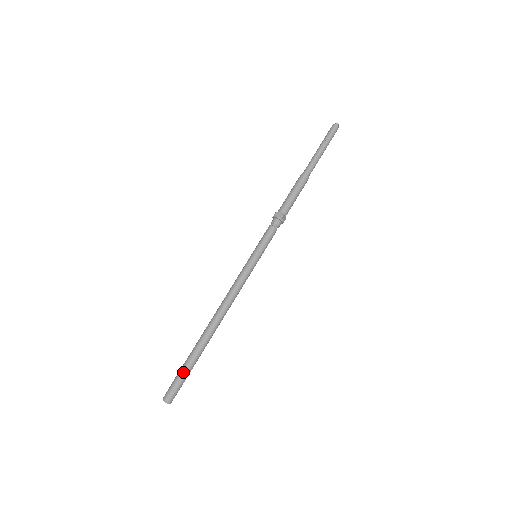
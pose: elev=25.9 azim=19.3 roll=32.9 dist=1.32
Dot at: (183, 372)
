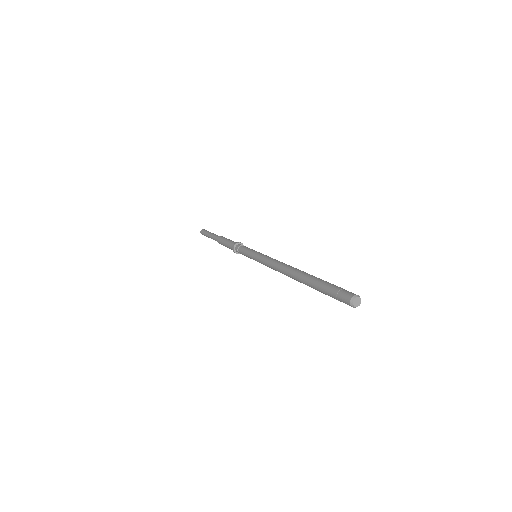
Dot at: (332, 284)
